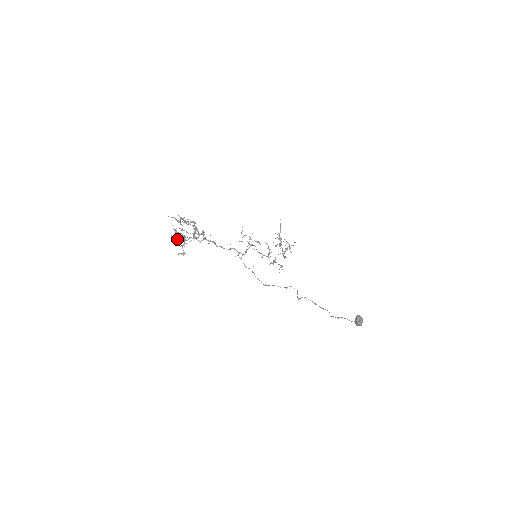
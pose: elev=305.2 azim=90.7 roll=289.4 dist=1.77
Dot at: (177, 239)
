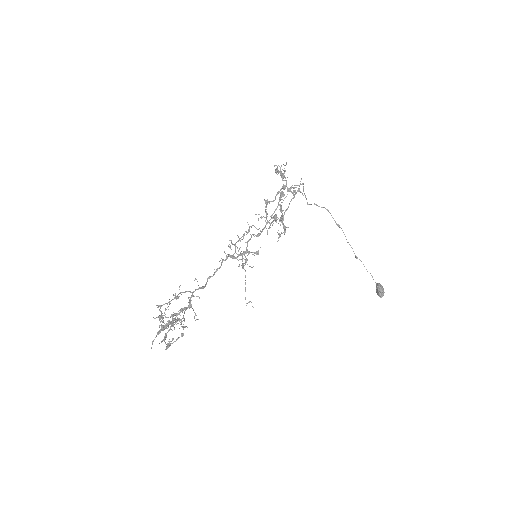
Dot at: occluded
